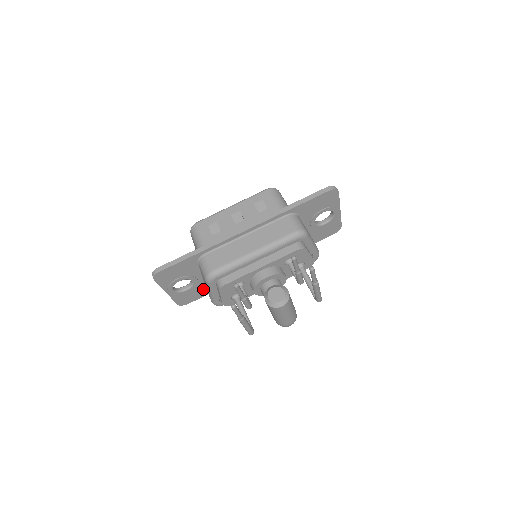
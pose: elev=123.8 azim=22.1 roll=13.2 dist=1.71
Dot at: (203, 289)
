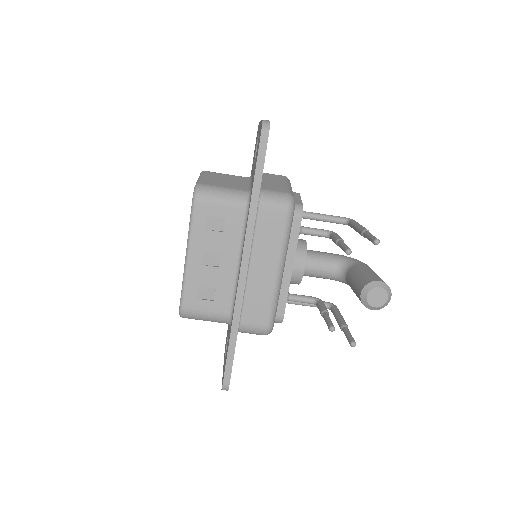
Dot at: occluded
